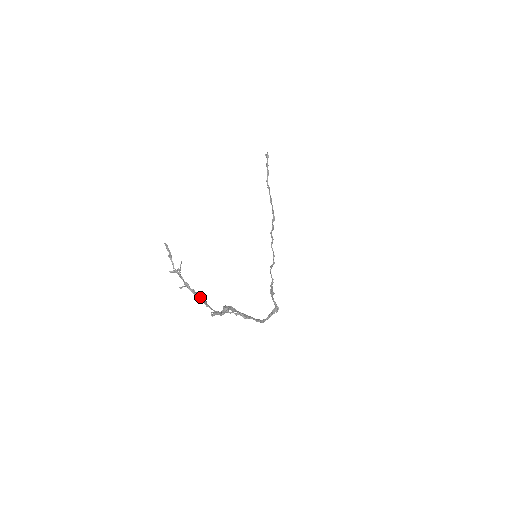
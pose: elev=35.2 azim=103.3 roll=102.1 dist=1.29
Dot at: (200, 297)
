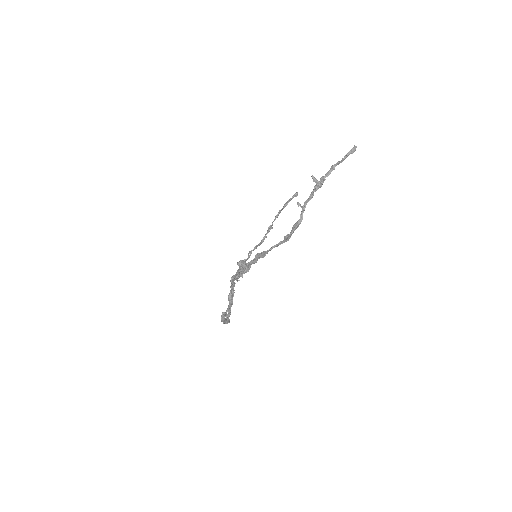
Dot at: (291, 235)
